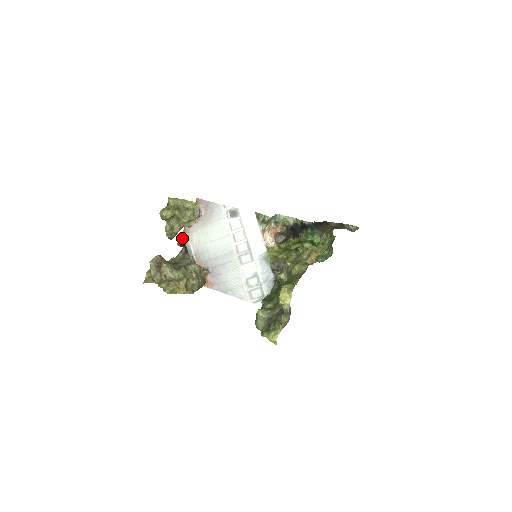
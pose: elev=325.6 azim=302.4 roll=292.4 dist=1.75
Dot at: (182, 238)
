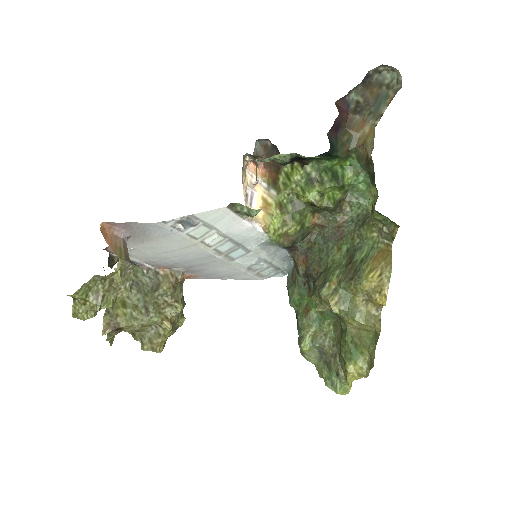
Dot at: (111, 257)
